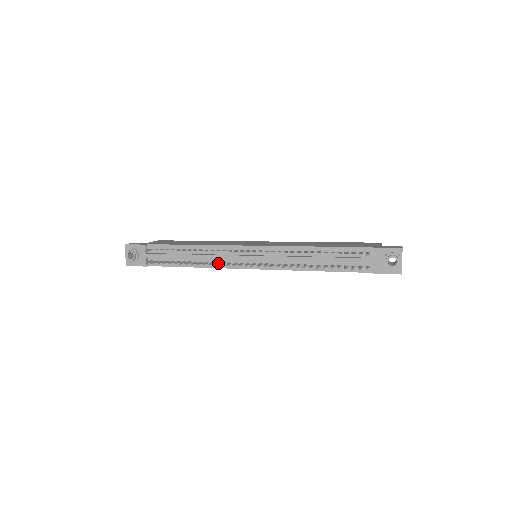
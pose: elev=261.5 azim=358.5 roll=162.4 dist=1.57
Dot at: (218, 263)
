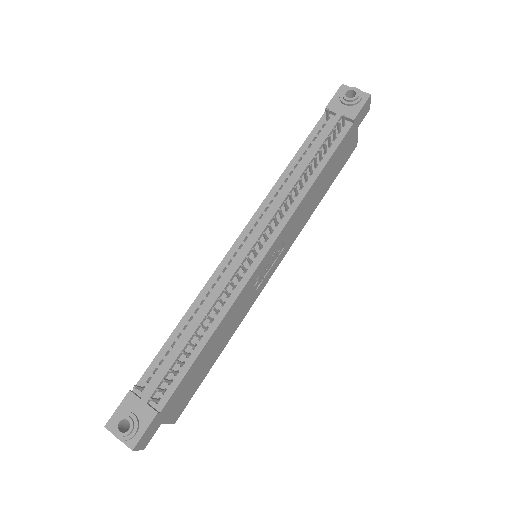
Dot at: (228, 294)
